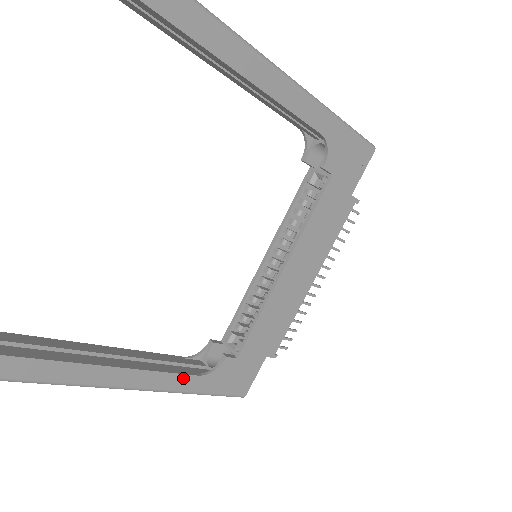
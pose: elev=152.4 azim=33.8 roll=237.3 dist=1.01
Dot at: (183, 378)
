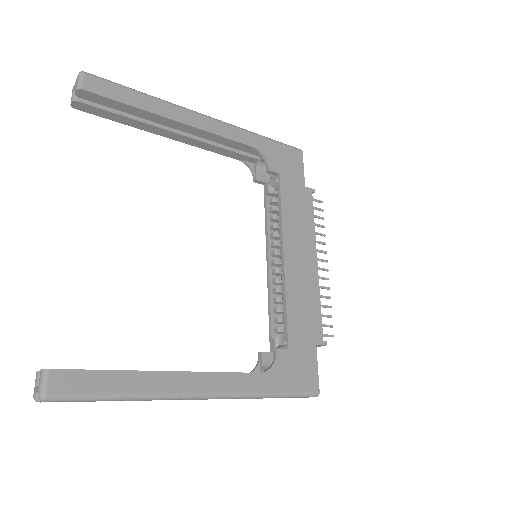
Dot at: (245, 377)
